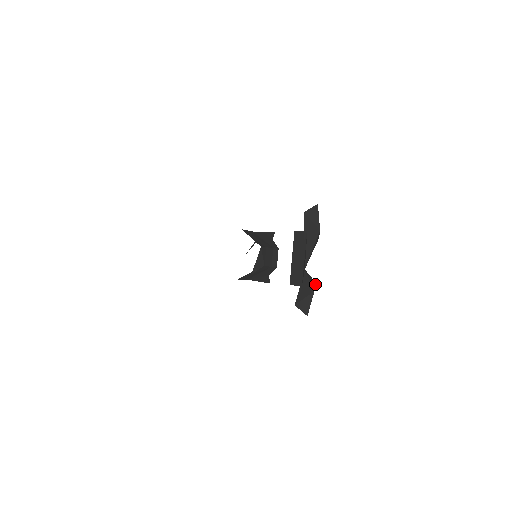
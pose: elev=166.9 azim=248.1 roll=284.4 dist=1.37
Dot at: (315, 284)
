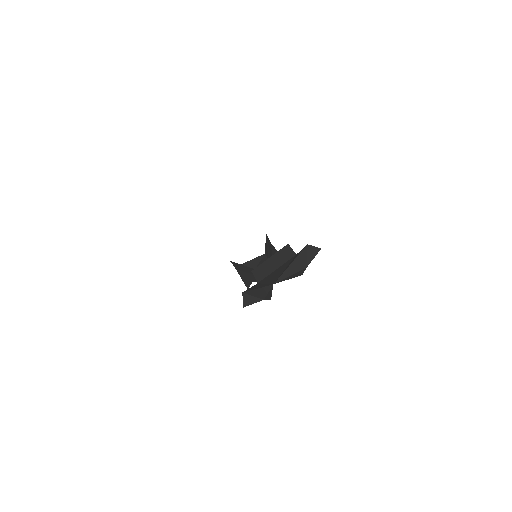
Dot at: (270, 299)
